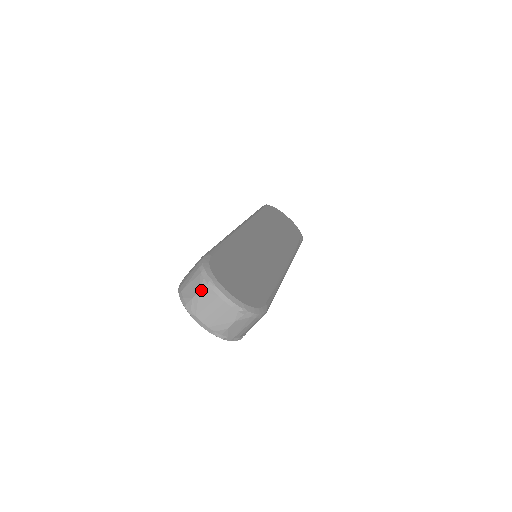
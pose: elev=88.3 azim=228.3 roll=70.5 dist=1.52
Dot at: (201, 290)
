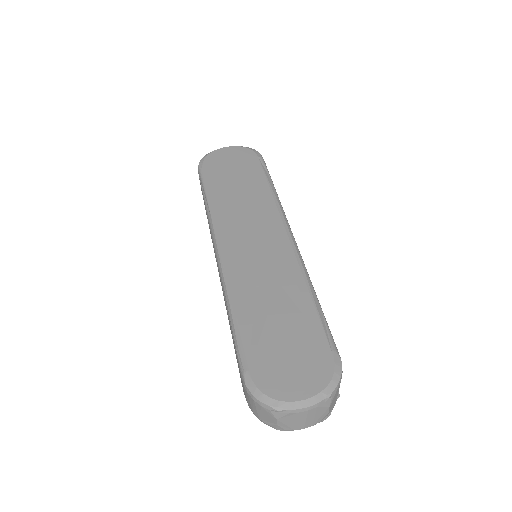
Dot at: (278, 419)
